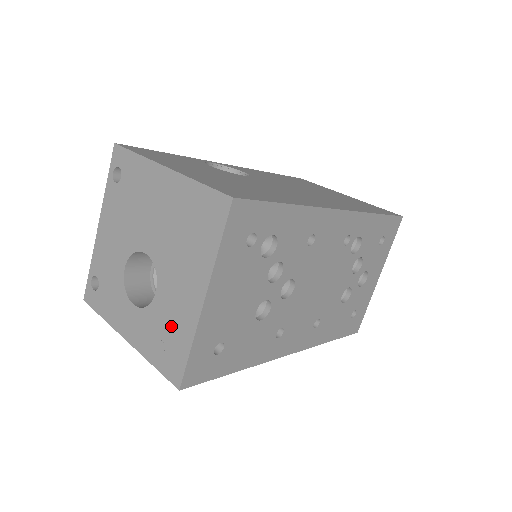
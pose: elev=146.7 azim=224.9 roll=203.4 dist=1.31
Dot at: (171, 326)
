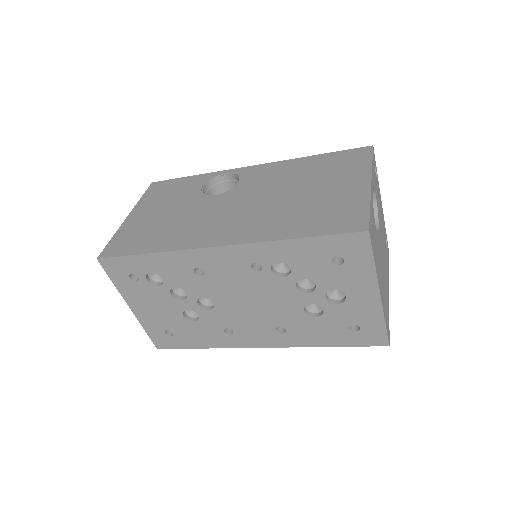
Dot at: occluded
